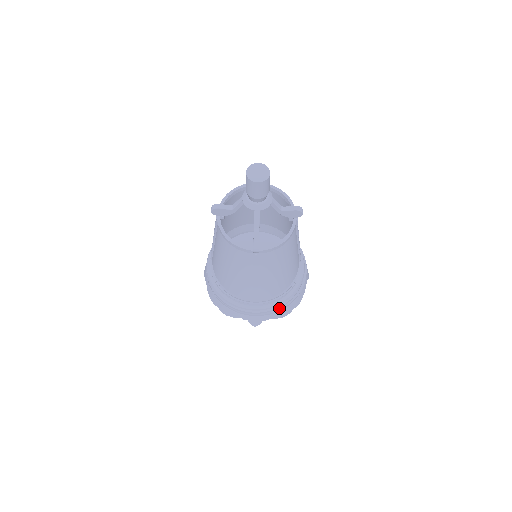
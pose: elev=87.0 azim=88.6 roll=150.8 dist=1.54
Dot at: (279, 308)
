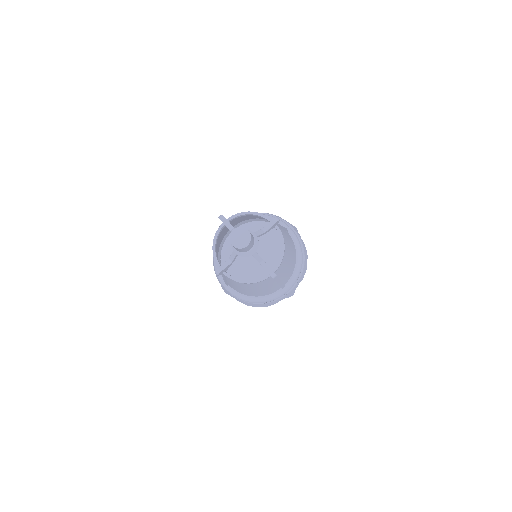
Dot at: (300, 273)
